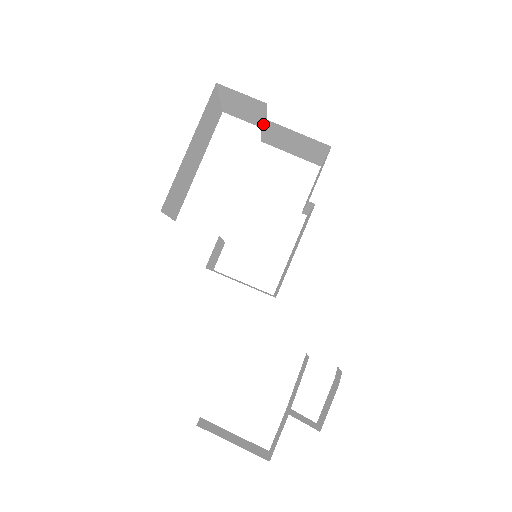
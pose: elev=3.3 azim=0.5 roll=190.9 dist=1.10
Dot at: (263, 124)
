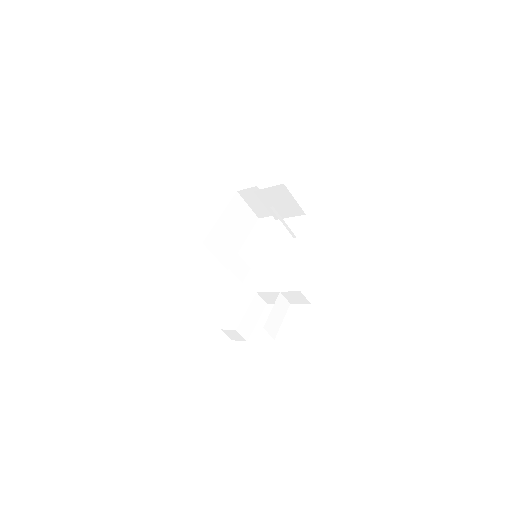
Dot at: (259, 198)
